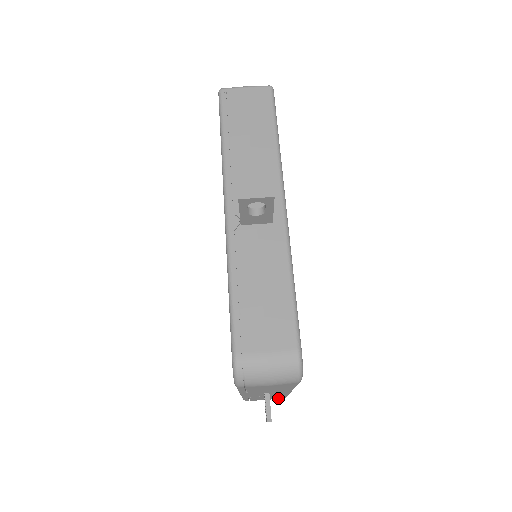
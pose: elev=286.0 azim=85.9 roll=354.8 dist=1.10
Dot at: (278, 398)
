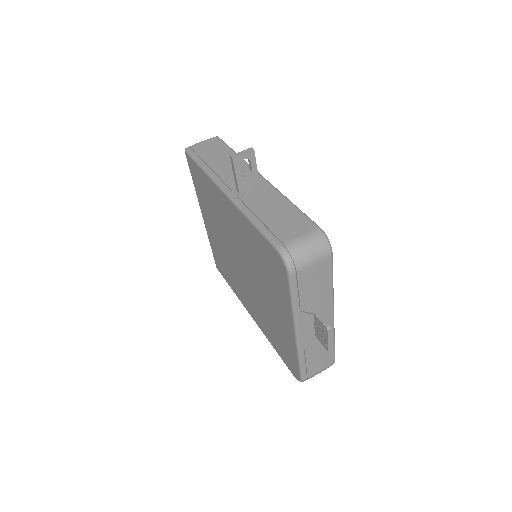
Dot at: (329, 363)
